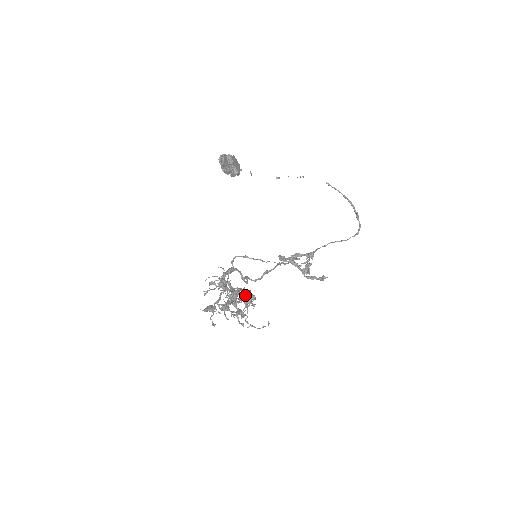
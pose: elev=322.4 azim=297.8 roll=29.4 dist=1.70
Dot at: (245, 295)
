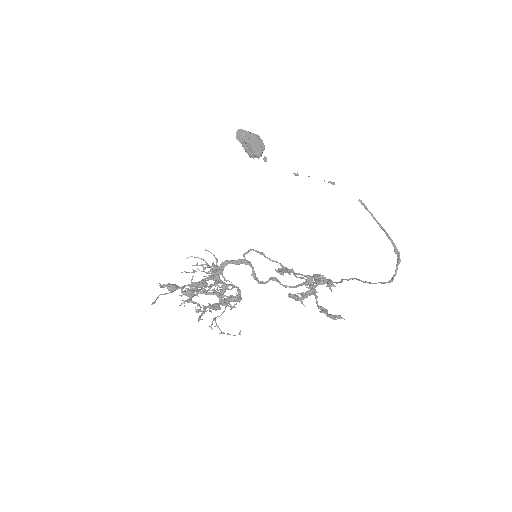
Dot at: (202, 289)
